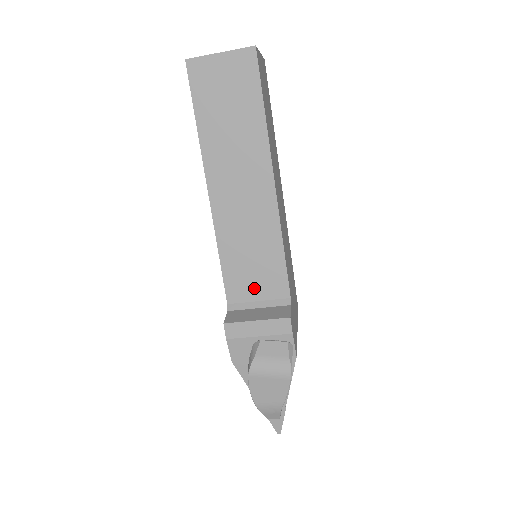
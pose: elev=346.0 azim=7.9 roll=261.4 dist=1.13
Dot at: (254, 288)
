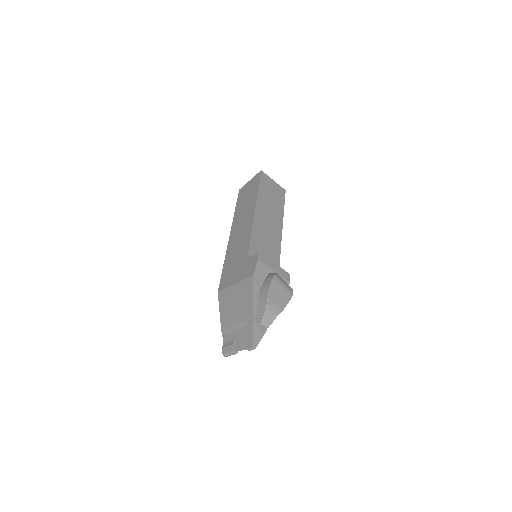
Dot at: occluded
